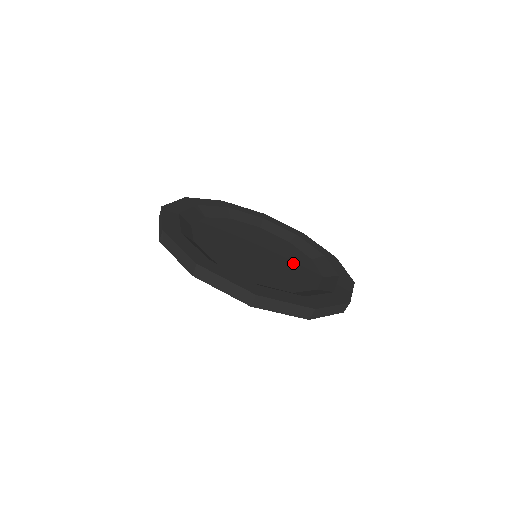
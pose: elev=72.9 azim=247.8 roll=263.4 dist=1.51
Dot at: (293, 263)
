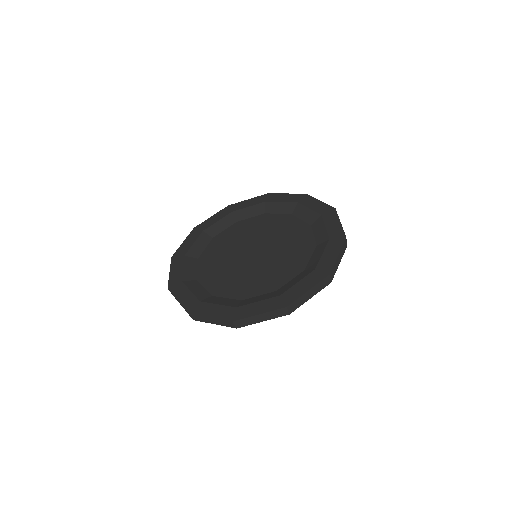
Dot at: (283, 236)
